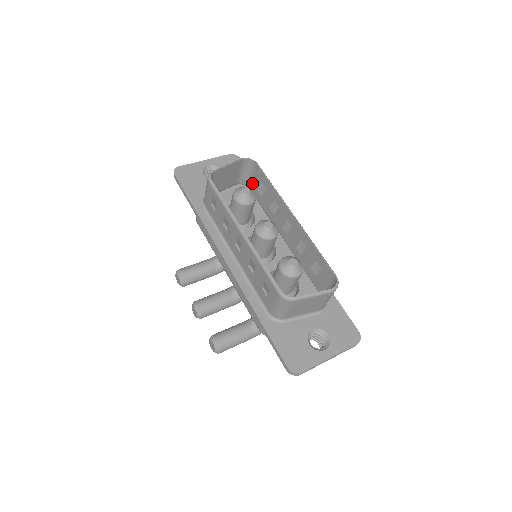
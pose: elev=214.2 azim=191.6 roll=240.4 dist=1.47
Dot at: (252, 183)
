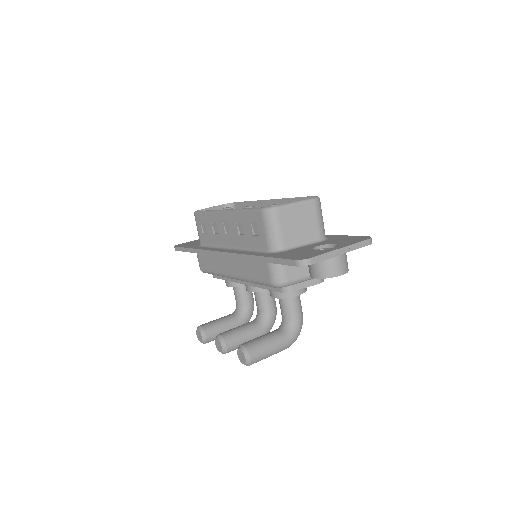
Dot at: occluded
